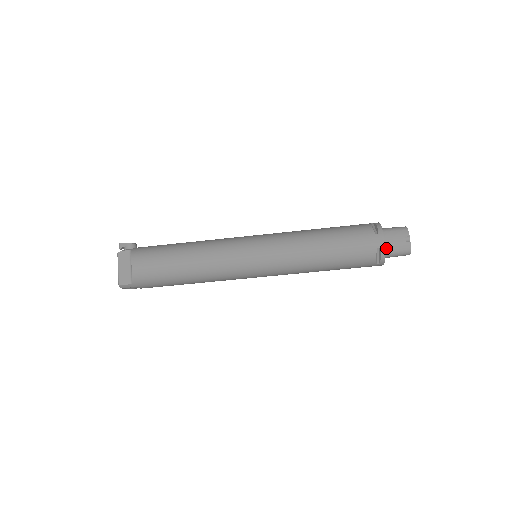
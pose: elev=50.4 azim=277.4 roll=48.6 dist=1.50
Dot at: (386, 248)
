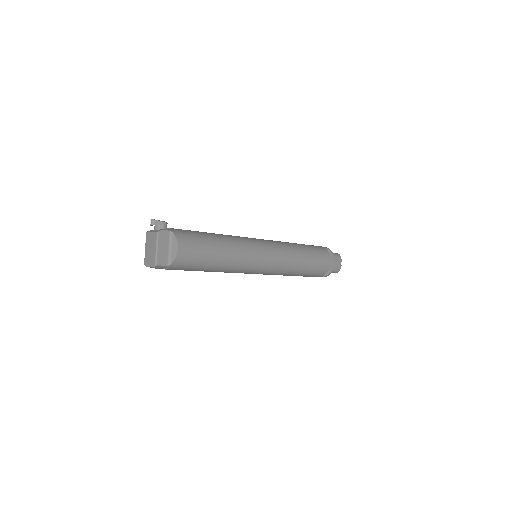
Dot at: occluded
